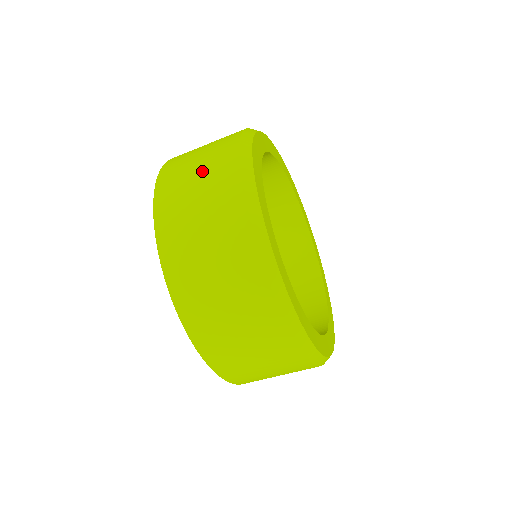
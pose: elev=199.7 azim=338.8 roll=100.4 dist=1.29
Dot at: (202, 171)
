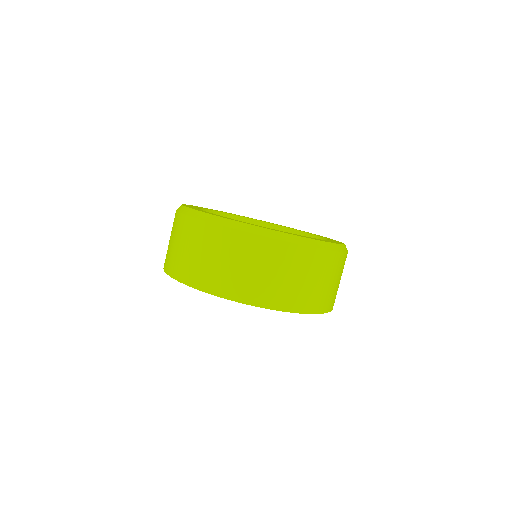
Dot at: occluded
